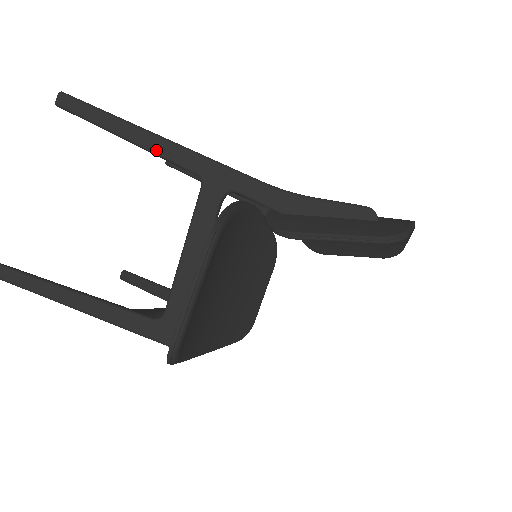
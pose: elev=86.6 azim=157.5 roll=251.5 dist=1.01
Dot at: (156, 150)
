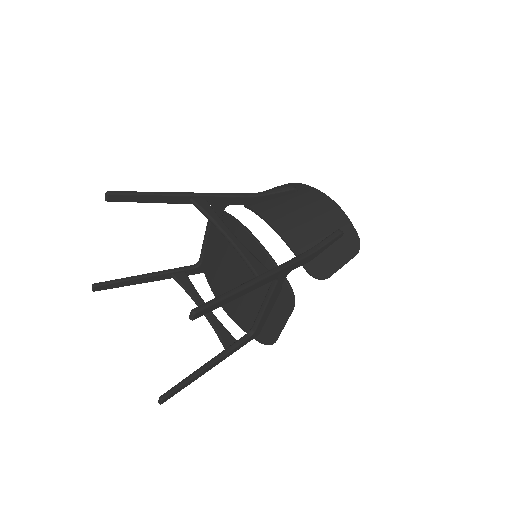
Dot at: occluded
